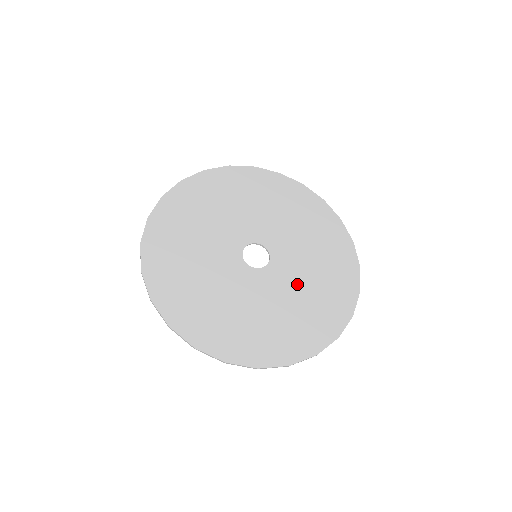
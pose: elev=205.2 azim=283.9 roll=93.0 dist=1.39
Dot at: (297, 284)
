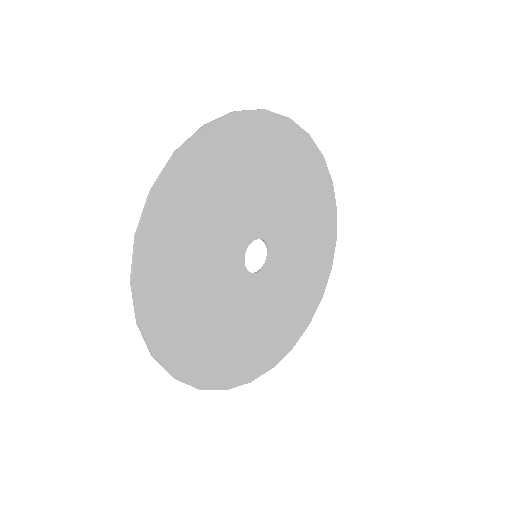
Dot at: (288, 280)
